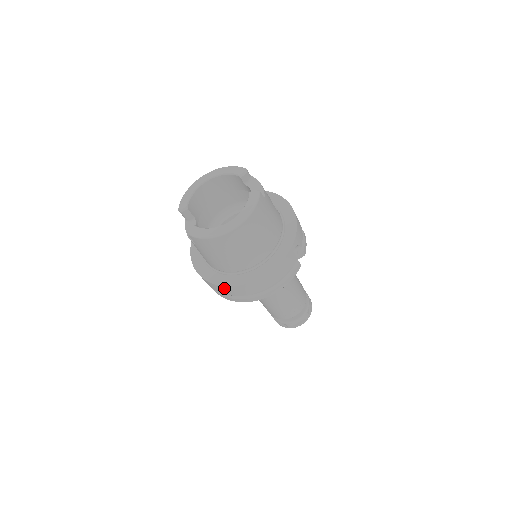
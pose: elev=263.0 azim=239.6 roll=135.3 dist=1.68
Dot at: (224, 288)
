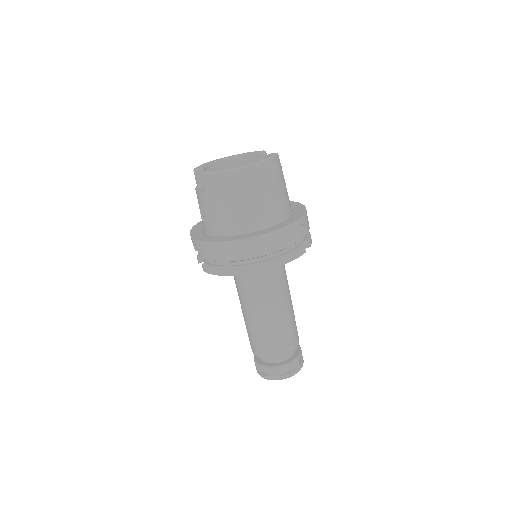
Dot at: (222, 246)
